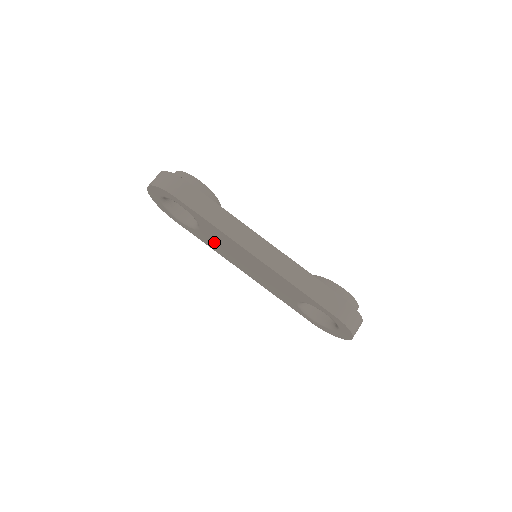
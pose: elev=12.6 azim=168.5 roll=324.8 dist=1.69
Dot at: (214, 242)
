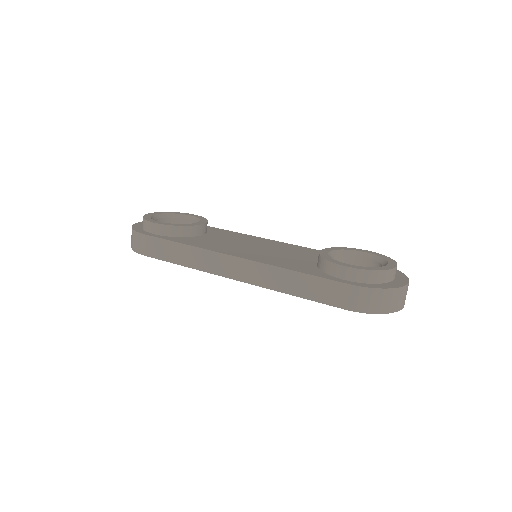
Dot at: occluded
